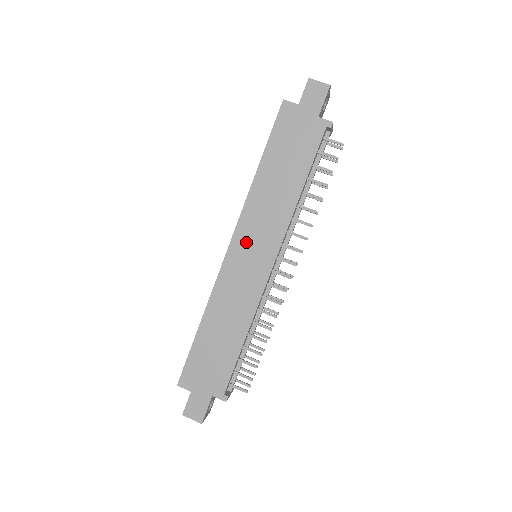
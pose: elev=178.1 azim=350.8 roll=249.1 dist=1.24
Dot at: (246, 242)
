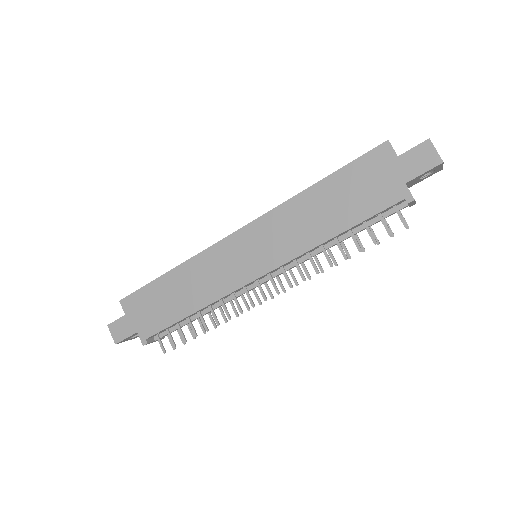
Dot at: (253, 239)
